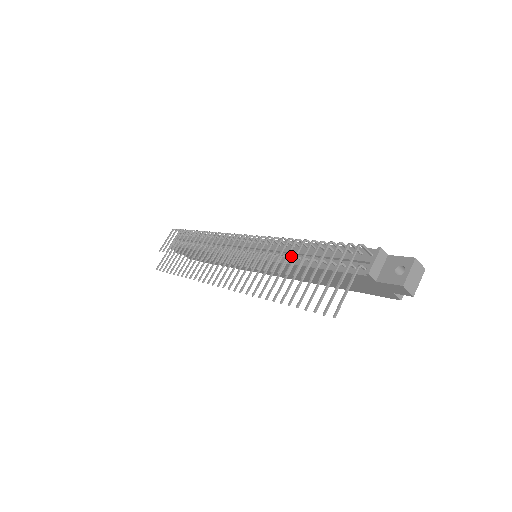
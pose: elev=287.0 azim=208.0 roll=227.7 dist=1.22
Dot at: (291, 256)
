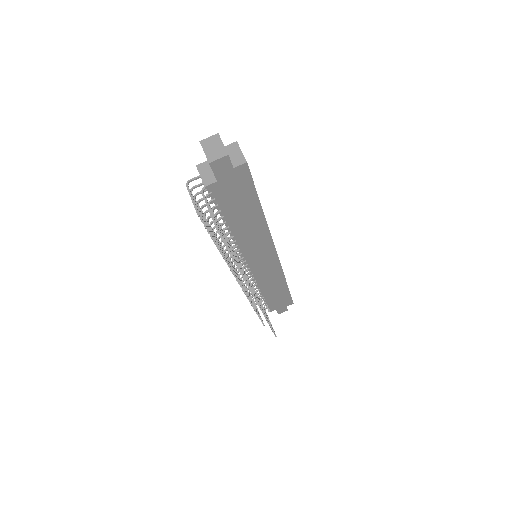
Dot at: (226, 234)
